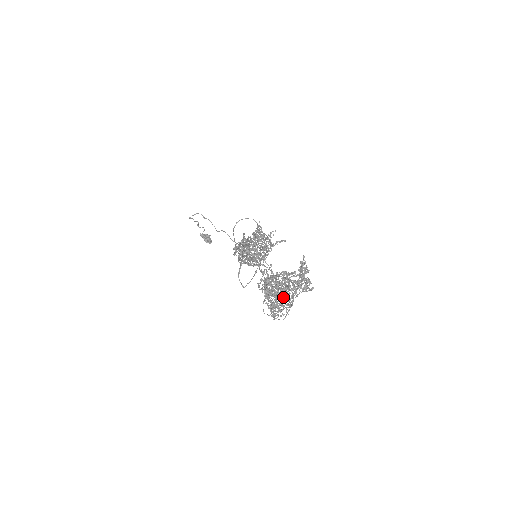
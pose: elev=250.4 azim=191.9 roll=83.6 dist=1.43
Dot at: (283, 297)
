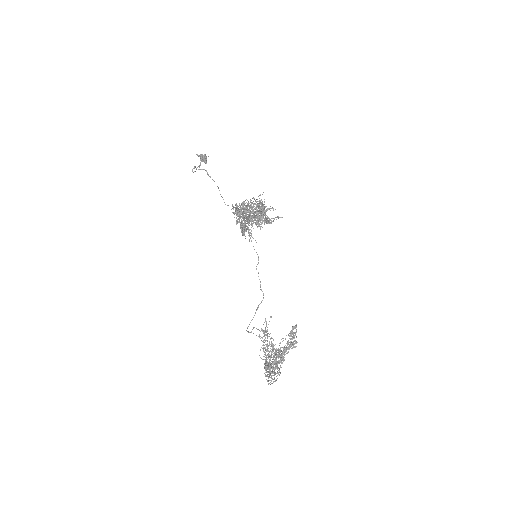
Dot at: occluded
